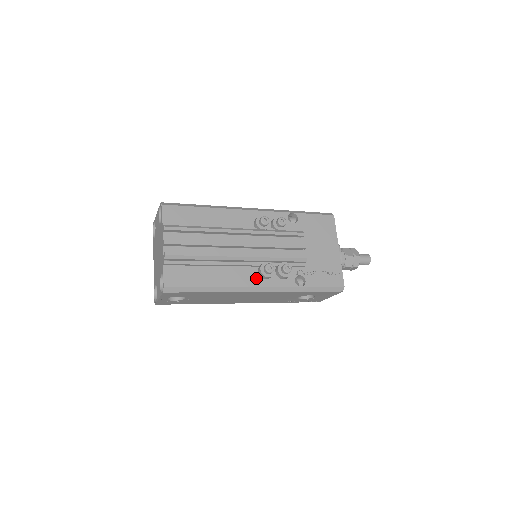
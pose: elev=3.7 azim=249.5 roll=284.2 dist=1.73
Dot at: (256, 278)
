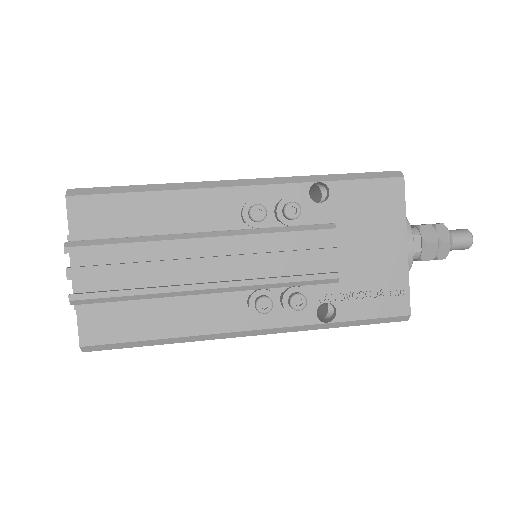
Dot at: (244, 315)
